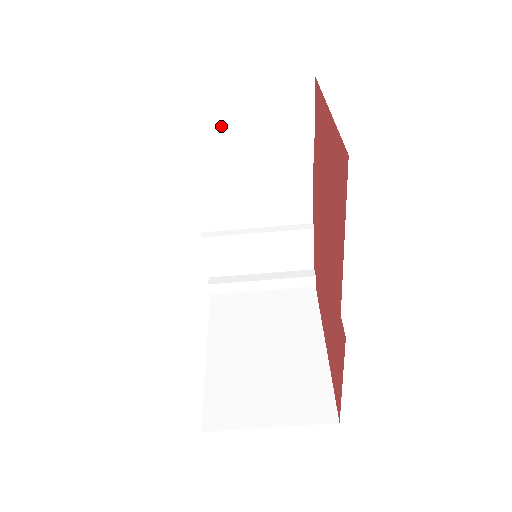
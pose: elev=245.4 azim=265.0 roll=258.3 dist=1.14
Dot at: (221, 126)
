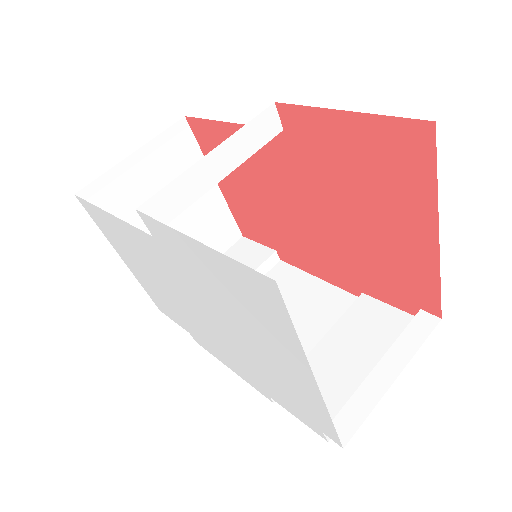
Dot at: occluded
